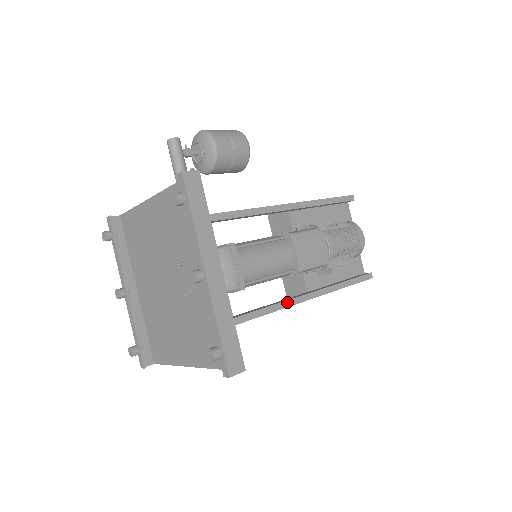
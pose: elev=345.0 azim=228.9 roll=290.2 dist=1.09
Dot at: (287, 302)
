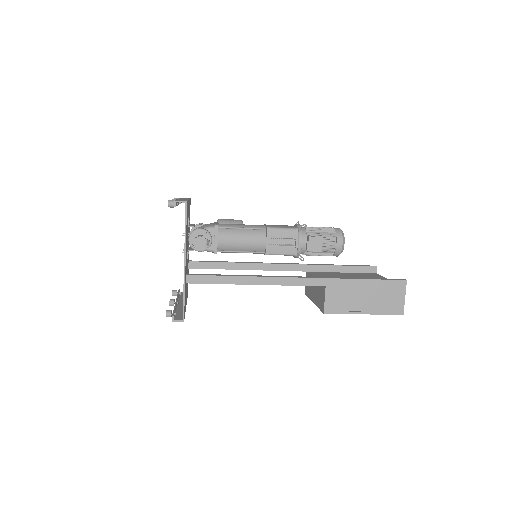
Dot at: (292, 277)
